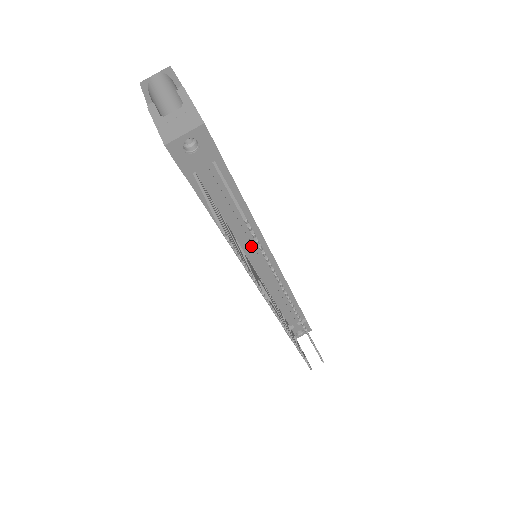
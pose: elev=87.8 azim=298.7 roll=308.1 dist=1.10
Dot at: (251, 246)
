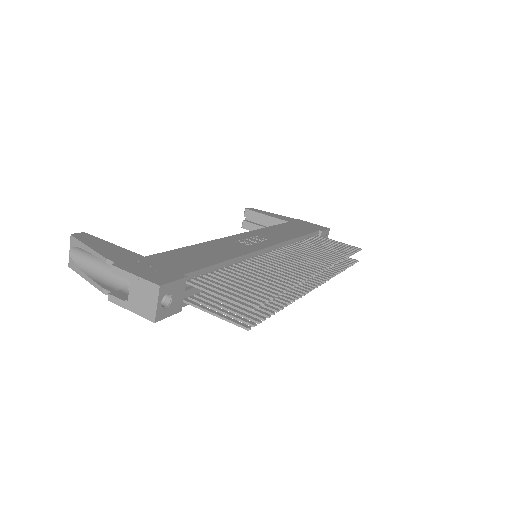
Dot at: occluded
